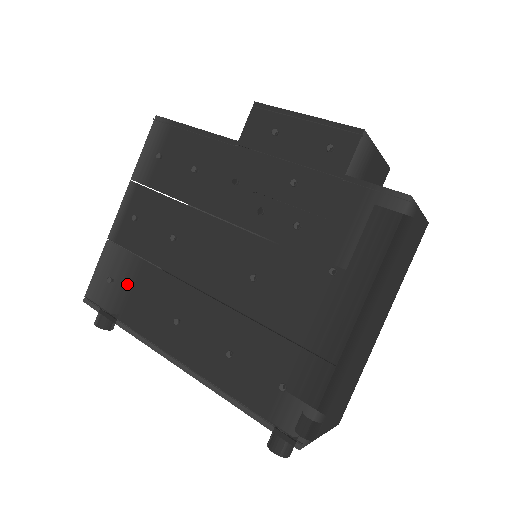
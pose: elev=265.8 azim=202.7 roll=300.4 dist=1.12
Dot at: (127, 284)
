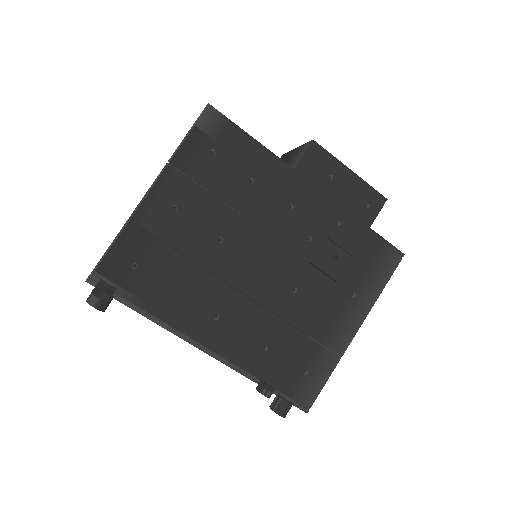
Dot at: (154, 273)
